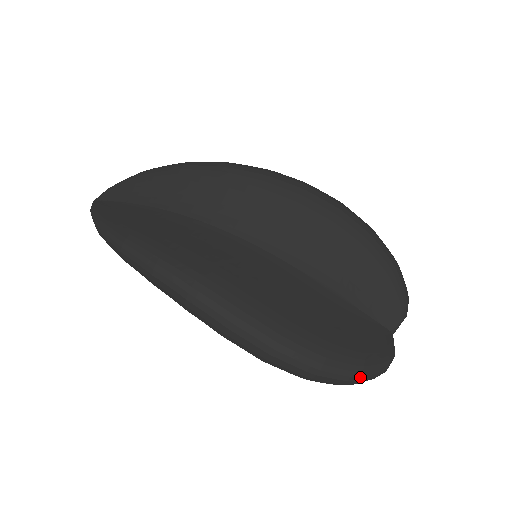
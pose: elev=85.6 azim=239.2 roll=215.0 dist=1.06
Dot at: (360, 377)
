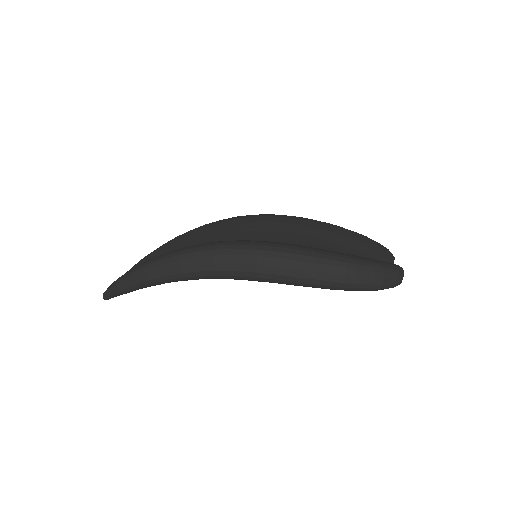
Dot at: (383, 268)
